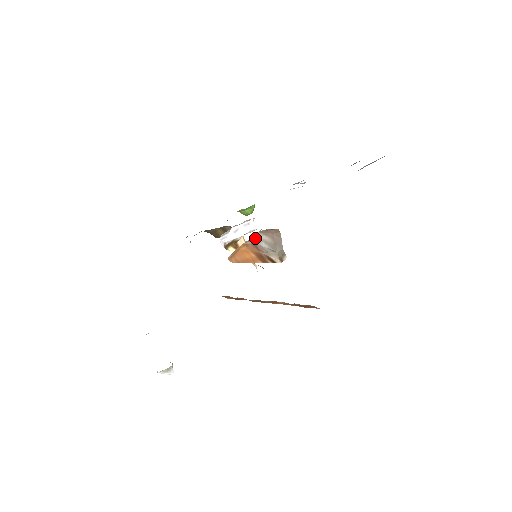
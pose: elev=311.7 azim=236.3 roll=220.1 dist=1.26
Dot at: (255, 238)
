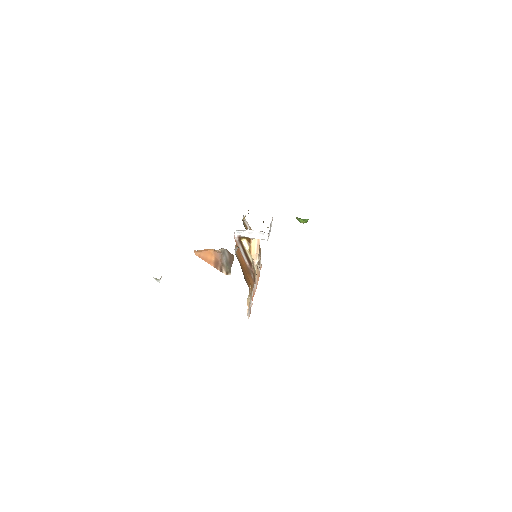
Dot at: (223, 250)
